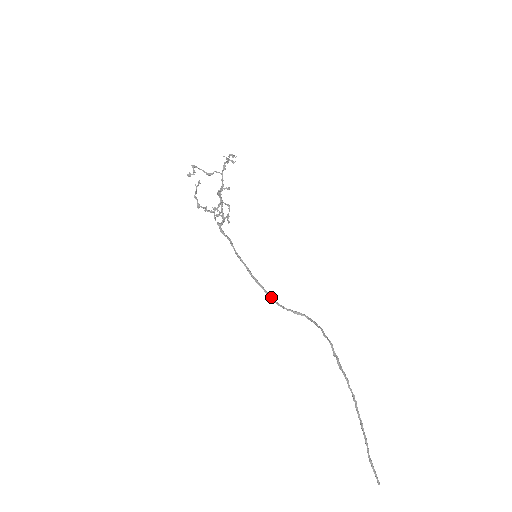
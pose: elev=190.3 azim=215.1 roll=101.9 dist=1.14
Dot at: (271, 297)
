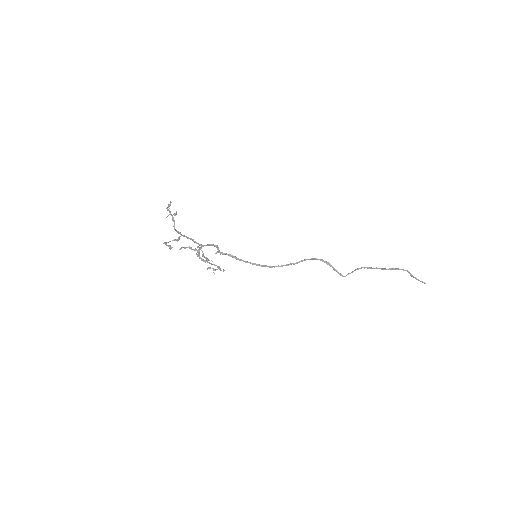
Dot at: occluded
